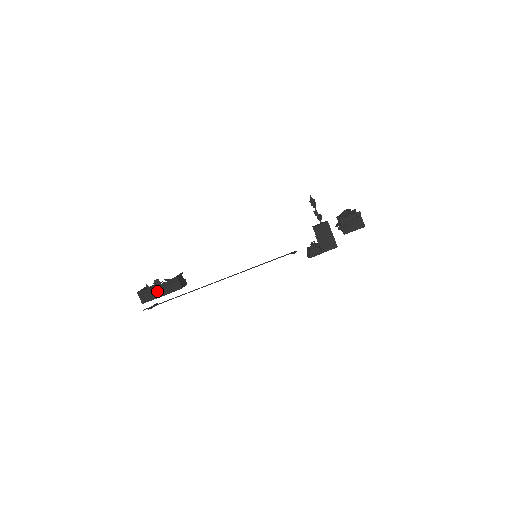
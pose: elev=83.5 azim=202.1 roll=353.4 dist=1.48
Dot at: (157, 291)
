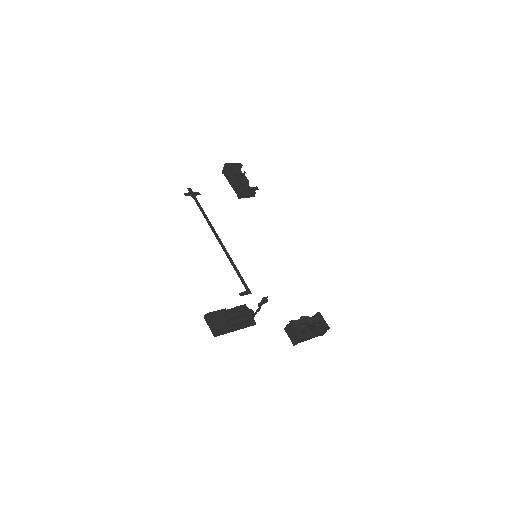
Dot at: (231, 179)
